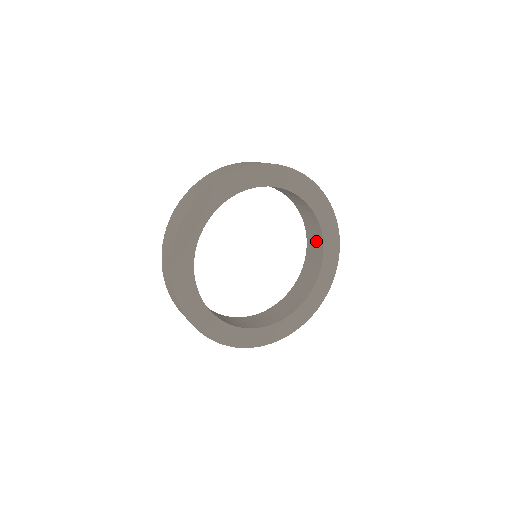
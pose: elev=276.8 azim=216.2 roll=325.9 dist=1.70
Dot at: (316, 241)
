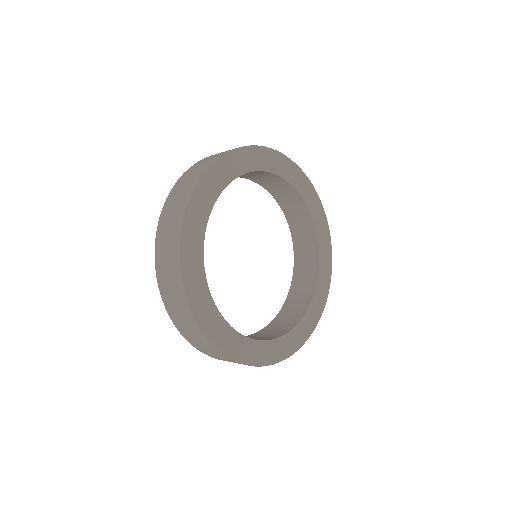
Dot at: (307, 276)
